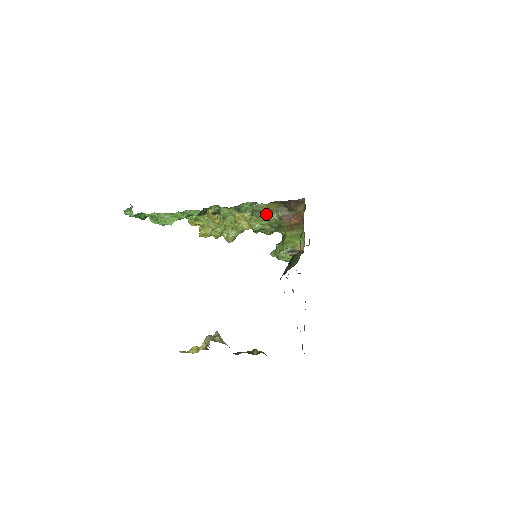
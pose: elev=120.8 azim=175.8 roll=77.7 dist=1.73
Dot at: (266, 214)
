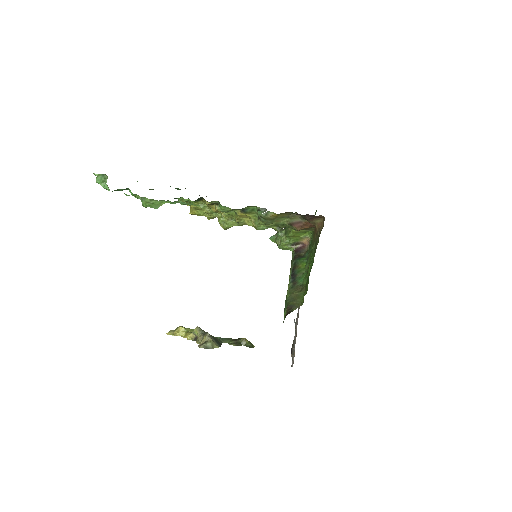
Dot at: (275, 220)
